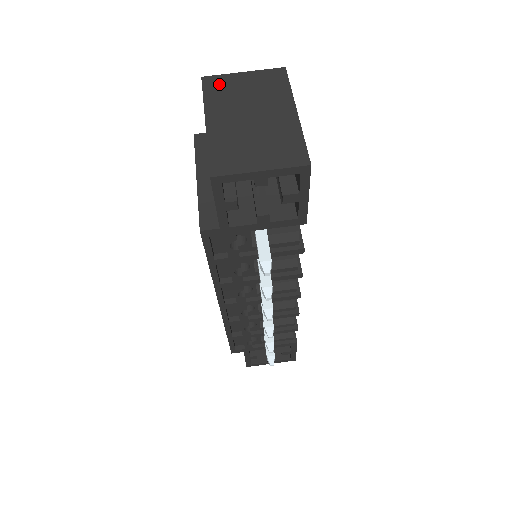
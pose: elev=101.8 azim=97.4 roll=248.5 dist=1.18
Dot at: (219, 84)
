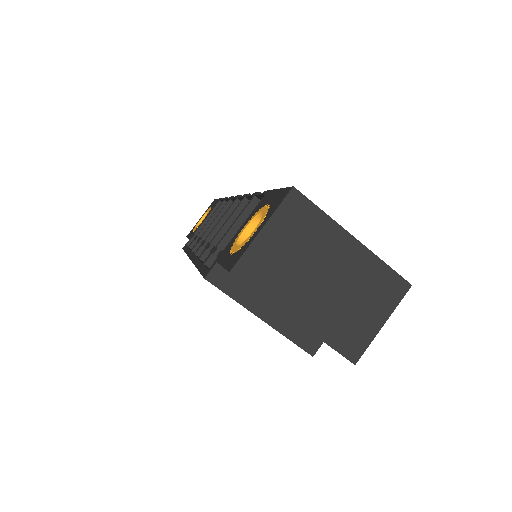
Dot at: (257, 267)
